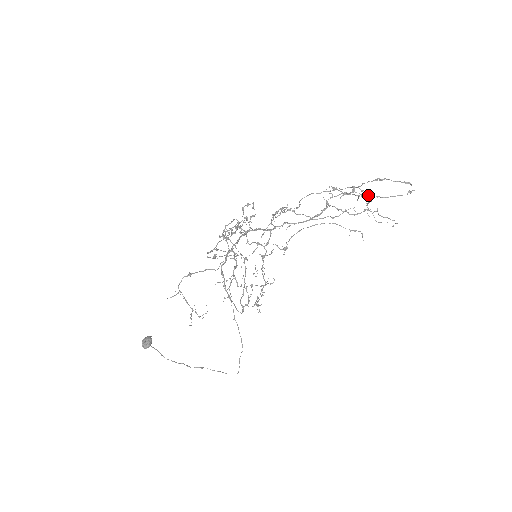
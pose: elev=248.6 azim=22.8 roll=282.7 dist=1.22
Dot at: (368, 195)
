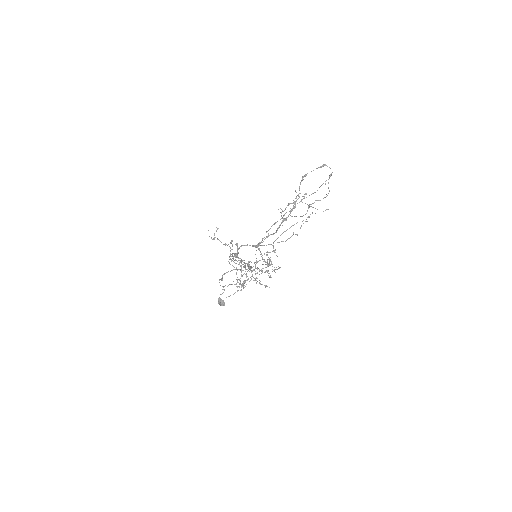
Dot at: occluded
